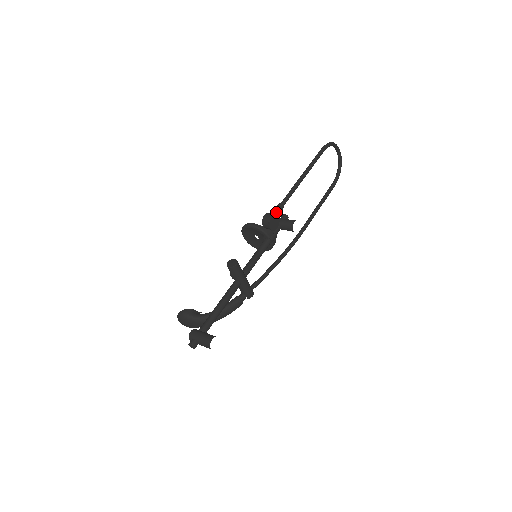
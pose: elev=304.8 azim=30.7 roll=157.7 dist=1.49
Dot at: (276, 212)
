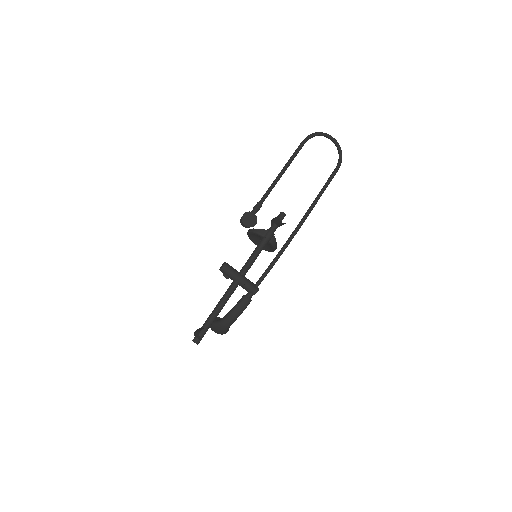
Dot at: (252, 211)
